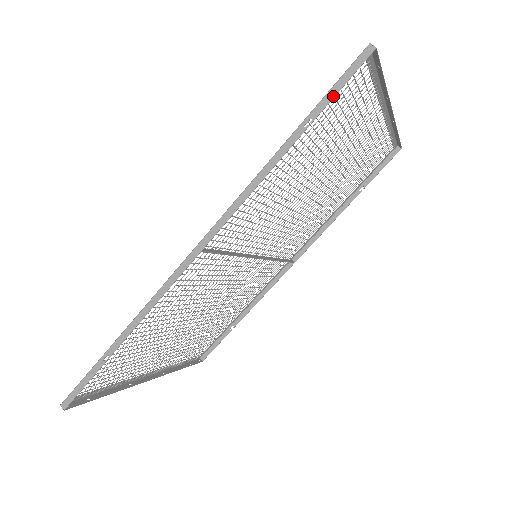
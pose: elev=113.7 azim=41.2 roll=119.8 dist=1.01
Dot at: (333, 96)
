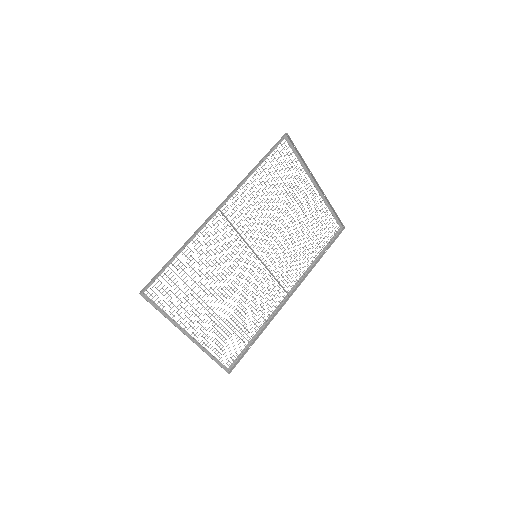
Dot at: (273, 149)
